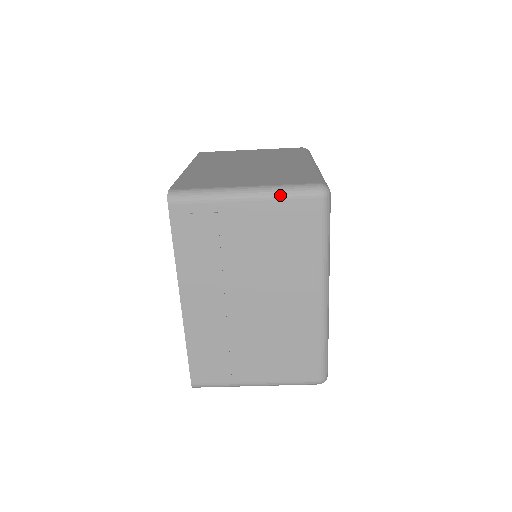
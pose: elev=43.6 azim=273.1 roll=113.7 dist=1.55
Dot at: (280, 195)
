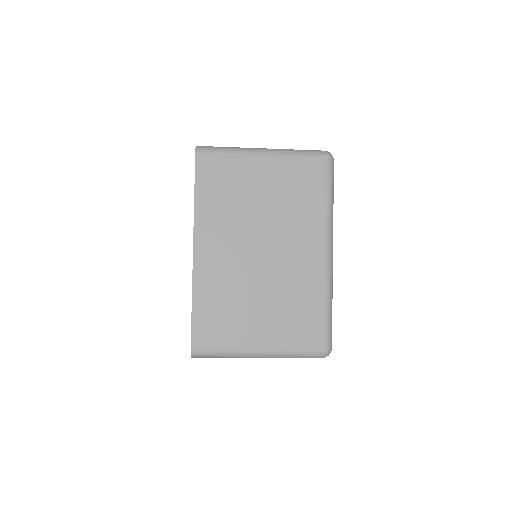
Dot at: occluded
